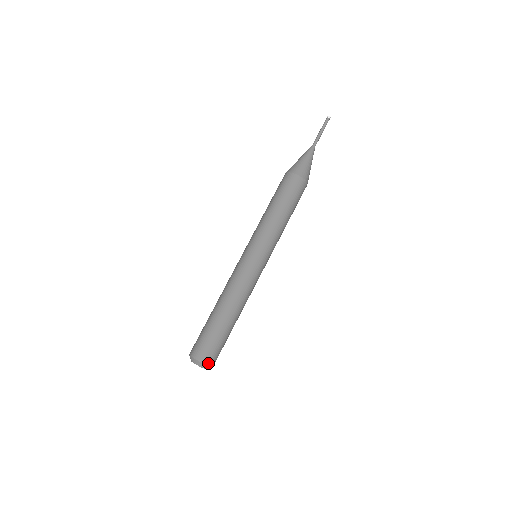
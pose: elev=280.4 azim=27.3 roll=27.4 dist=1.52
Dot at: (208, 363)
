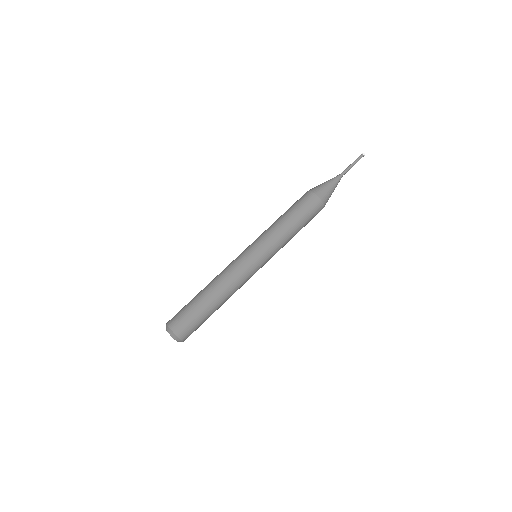
Dot at: (172, 327)
